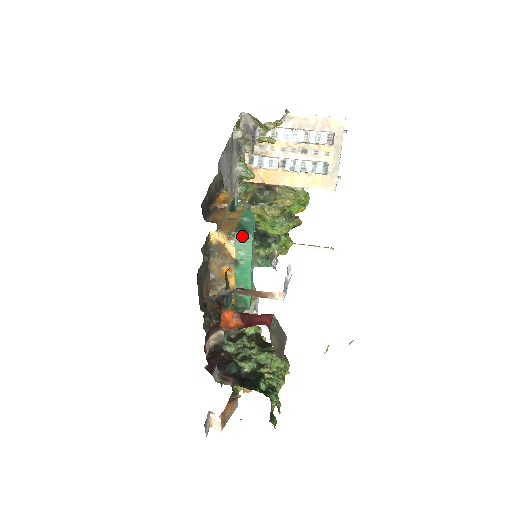
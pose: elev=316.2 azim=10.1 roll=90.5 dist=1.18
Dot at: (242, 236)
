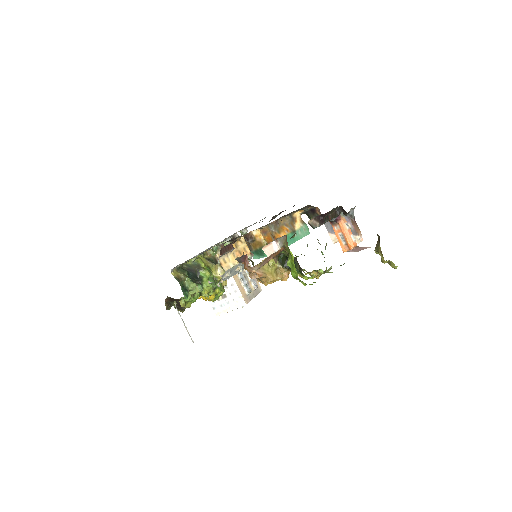
Dot at: (307, 228)
